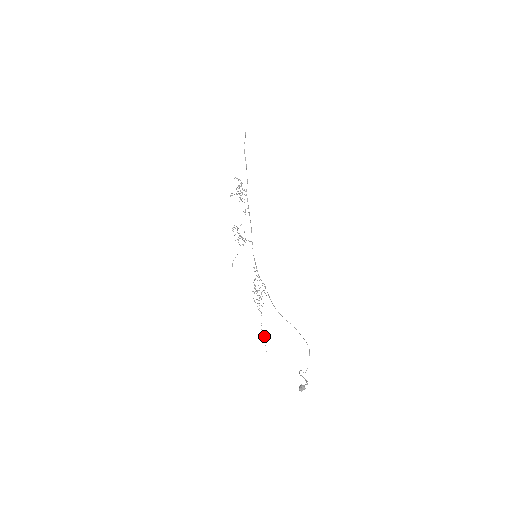
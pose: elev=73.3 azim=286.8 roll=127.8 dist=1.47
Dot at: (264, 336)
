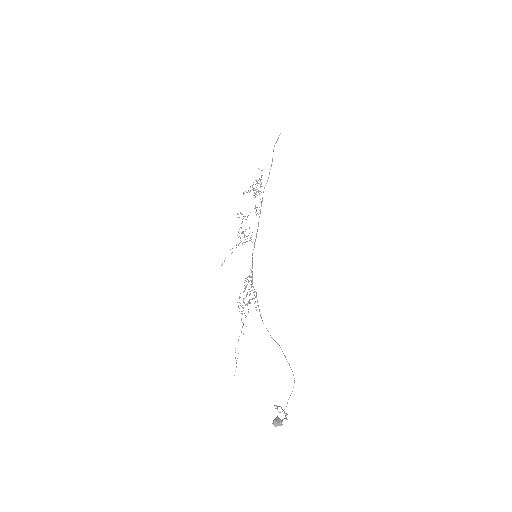
Dot at: (238, 353)
